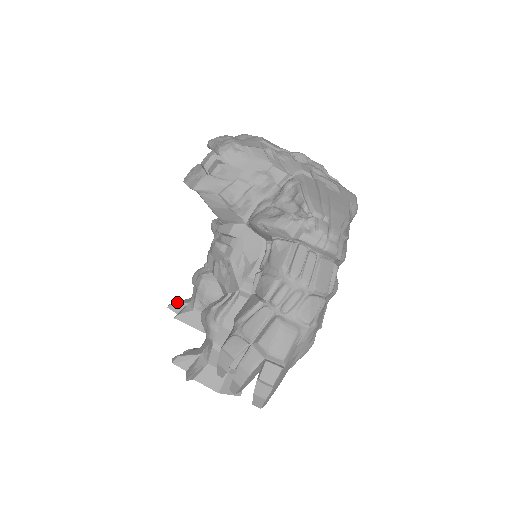
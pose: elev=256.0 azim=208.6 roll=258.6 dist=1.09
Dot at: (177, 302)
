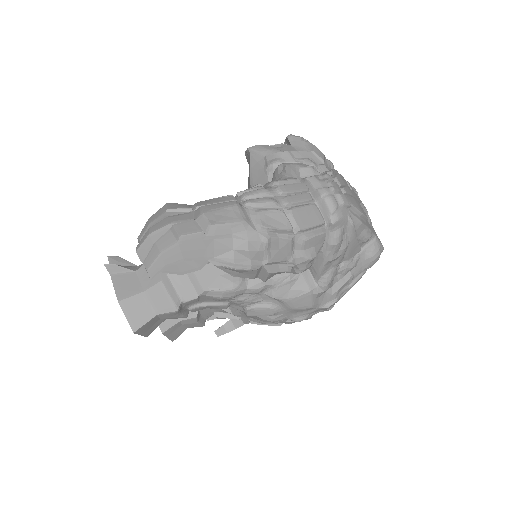
Dot at: occluded
